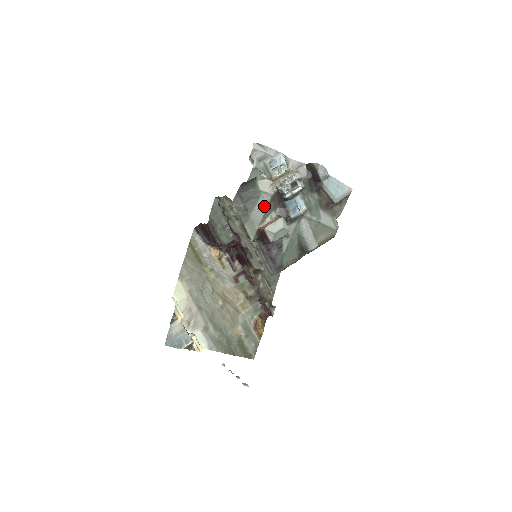
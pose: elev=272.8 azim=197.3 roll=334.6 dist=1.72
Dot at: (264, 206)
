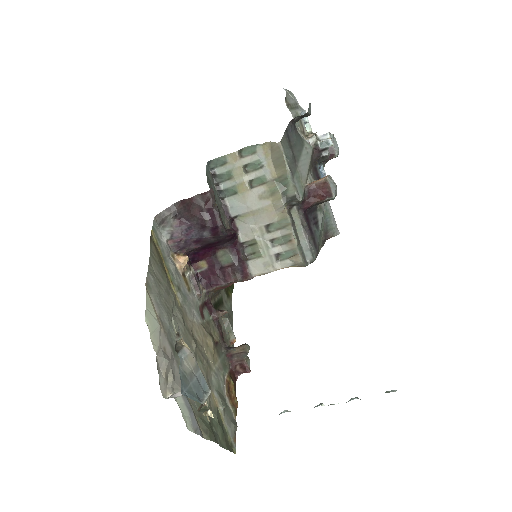
Dot at: (308, 159)
